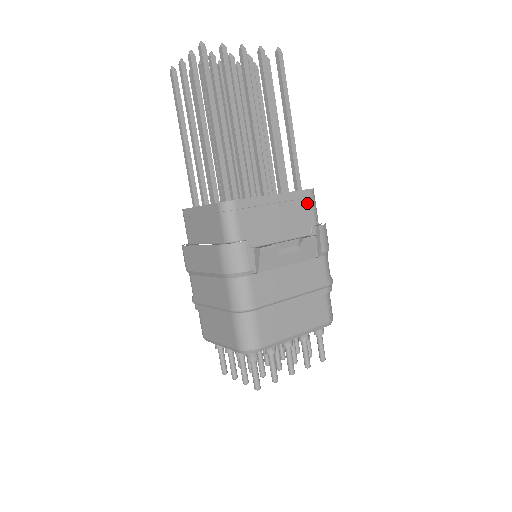
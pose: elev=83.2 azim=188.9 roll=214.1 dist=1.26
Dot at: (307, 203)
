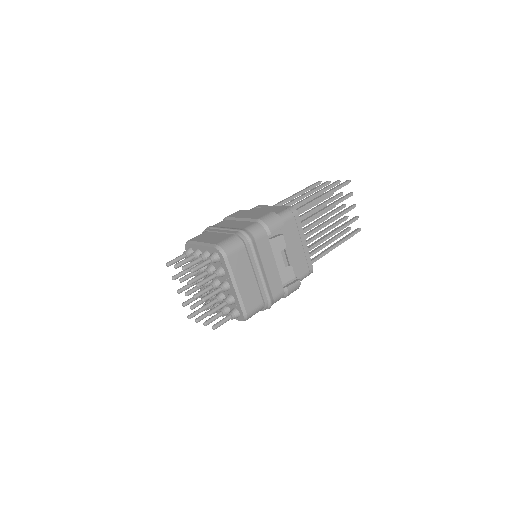
Dot at: (306, 268)
